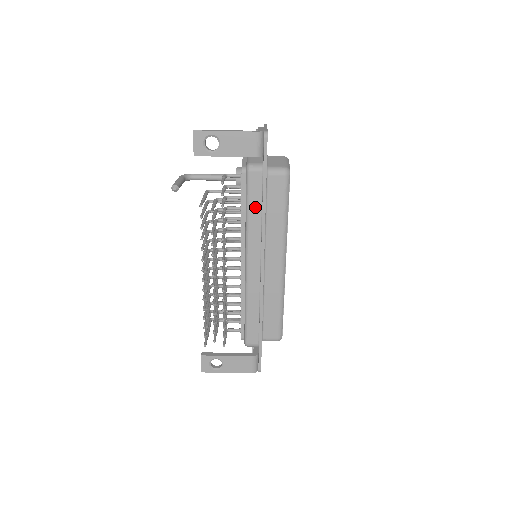
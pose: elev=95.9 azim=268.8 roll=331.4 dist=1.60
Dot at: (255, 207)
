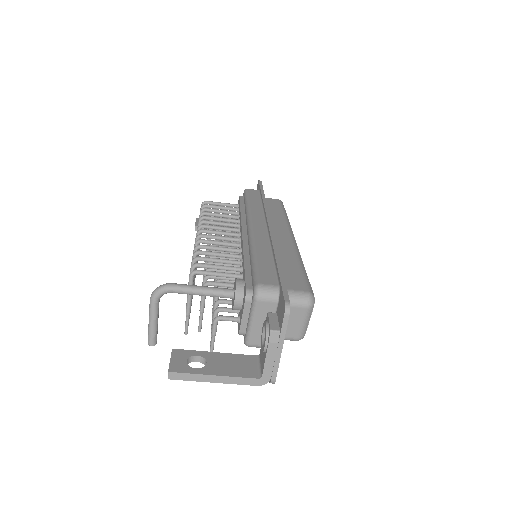
Dot at: occluded
